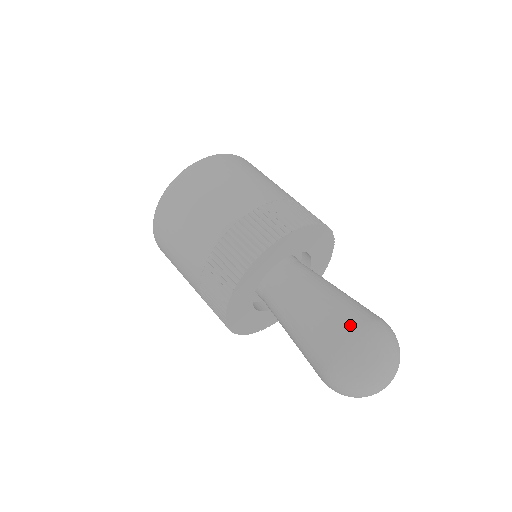
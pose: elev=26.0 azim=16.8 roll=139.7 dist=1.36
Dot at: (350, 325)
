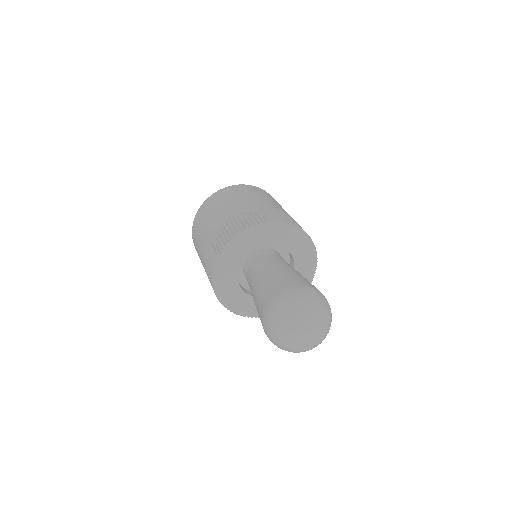
Dot at: (268, 299)
